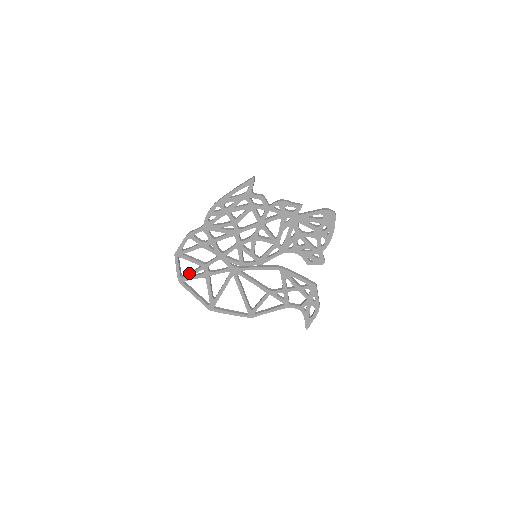
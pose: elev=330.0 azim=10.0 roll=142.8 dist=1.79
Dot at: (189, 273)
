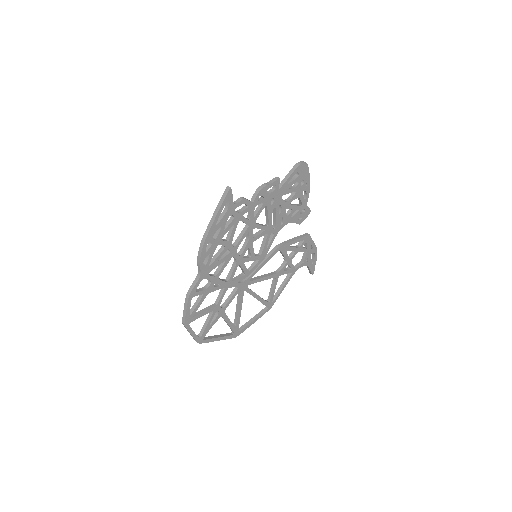
Dot at: (204, 327)
